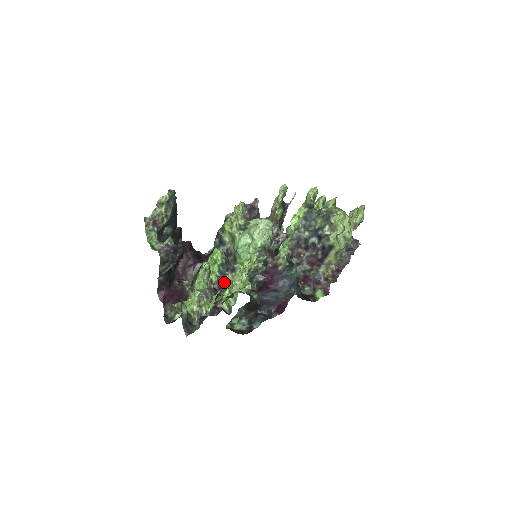
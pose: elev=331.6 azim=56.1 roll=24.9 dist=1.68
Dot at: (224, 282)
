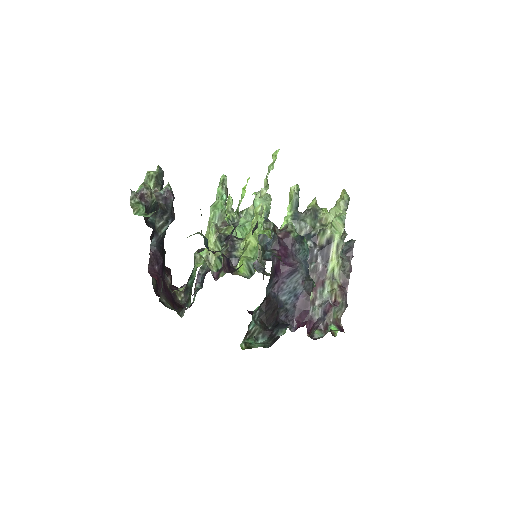
Dot at: (234, 250)
